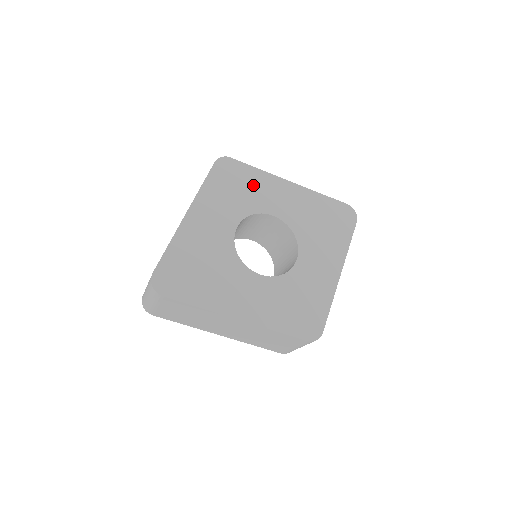
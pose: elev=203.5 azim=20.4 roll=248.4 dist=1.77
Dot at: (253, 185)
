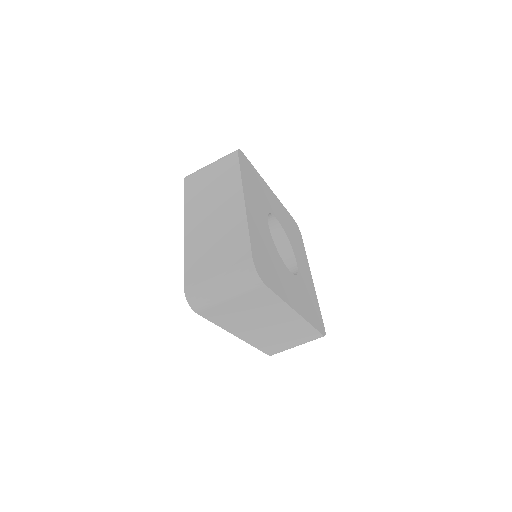
Dot at: (260, 185)
